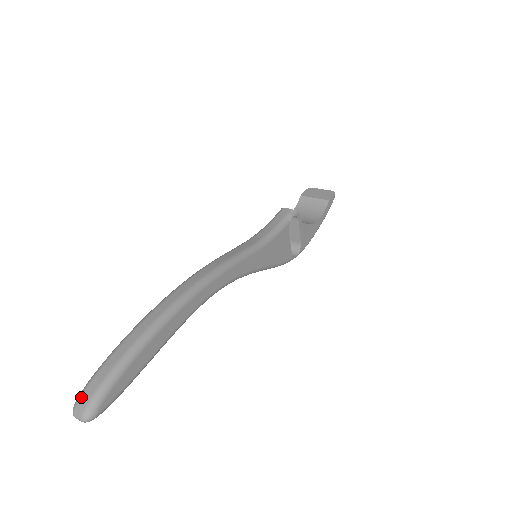
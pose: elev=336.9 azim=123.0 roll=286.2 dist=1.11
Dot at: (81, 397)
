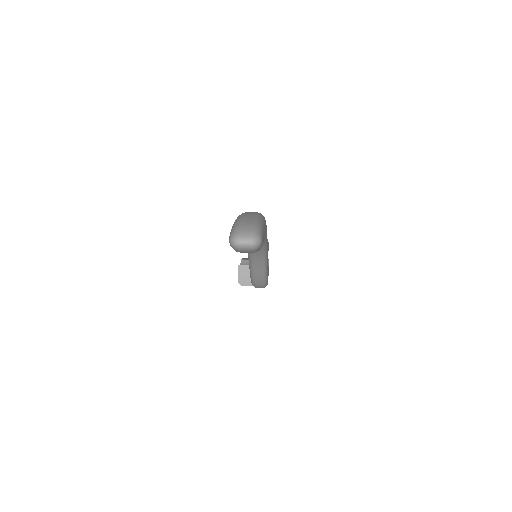
Dot at: (240, 226)
